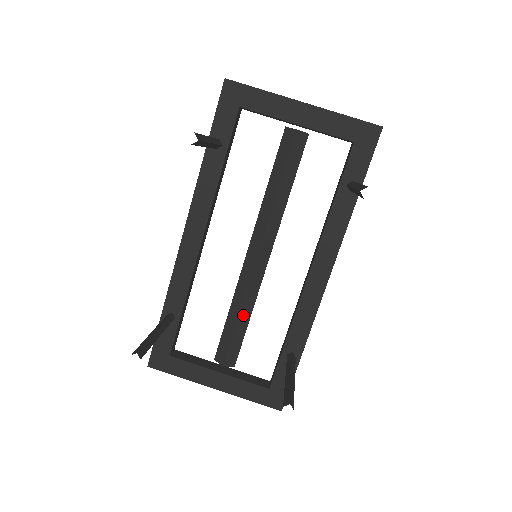
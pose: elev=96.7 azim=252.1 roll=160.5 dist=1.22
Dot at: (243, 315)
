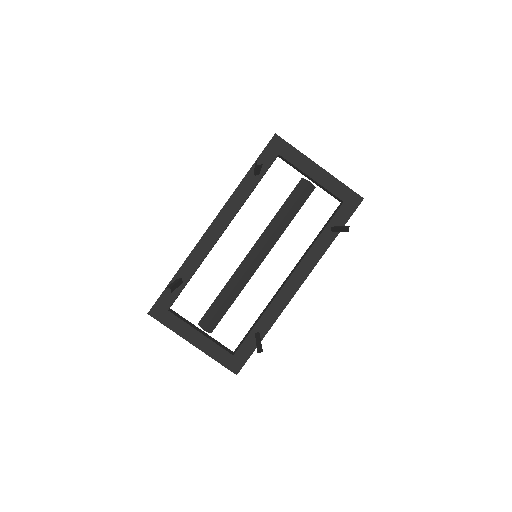
Dot at: (231, 296)
